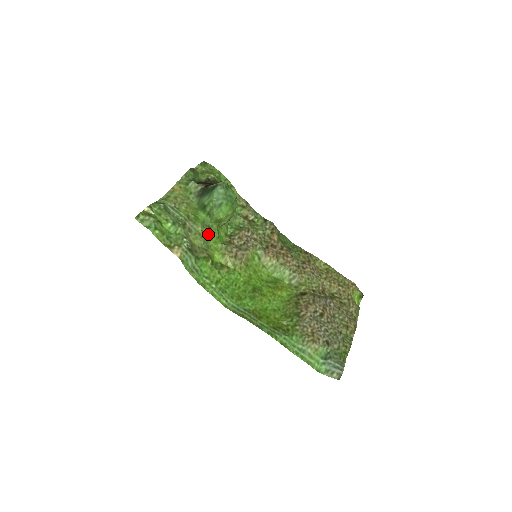
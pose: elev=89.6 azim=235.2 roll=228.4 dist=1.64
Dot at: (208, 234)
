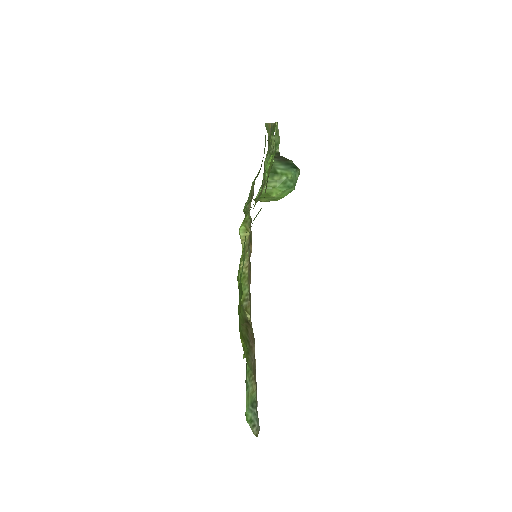
Dot at: occluded
